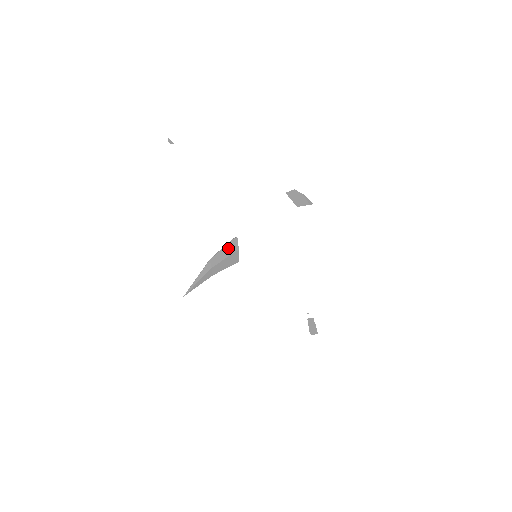
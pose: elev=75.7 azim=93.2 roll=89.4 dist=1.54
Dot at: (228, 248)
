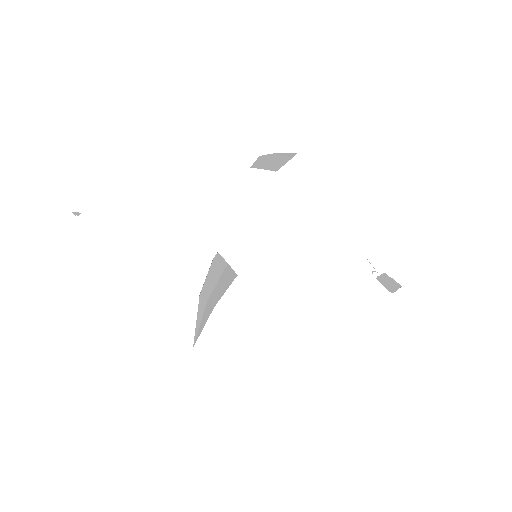
Dot at: (214, 270)
